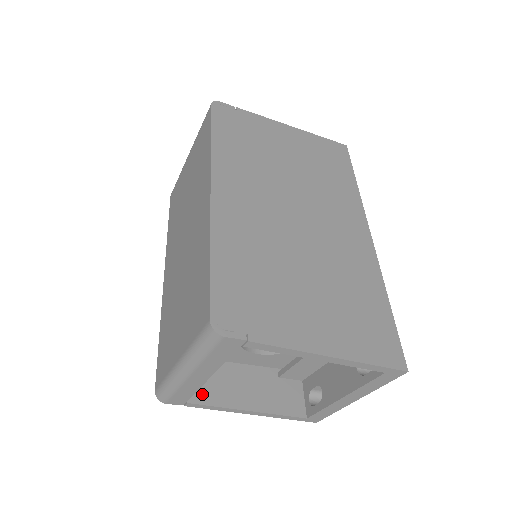
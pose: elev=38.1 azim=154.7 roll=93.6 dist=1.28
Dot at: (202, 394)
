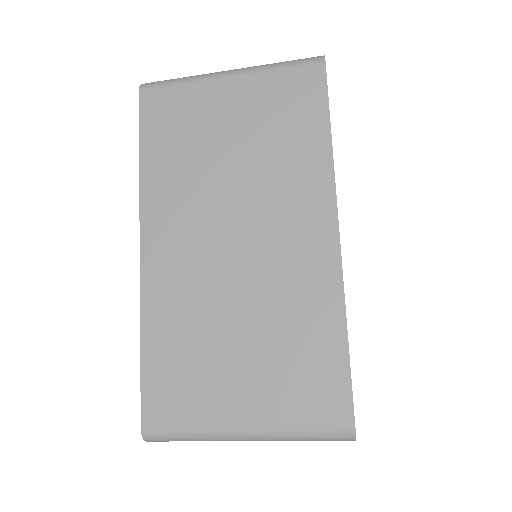
Dot at: occluded
